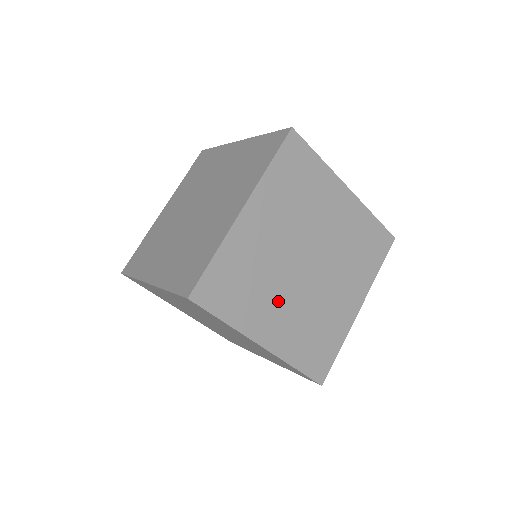
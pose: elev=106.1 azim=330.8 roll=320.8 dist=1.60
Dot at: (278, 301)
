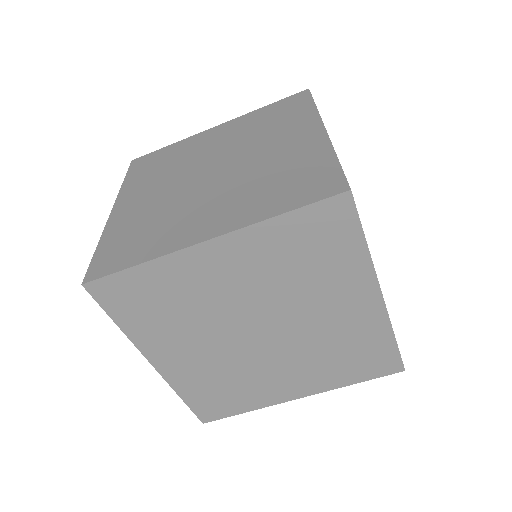
Dot at: (271, 372)
